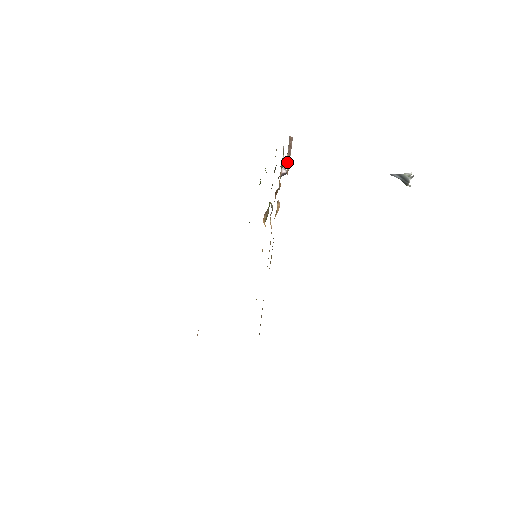
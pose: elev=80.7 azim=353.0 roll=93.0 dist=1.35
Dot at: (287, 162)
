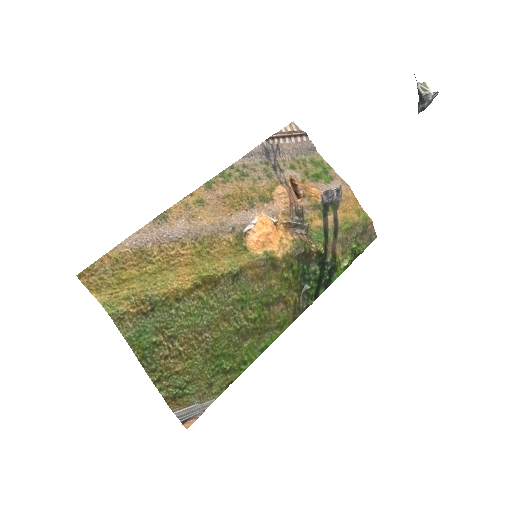
Dot at: (279, 133)
